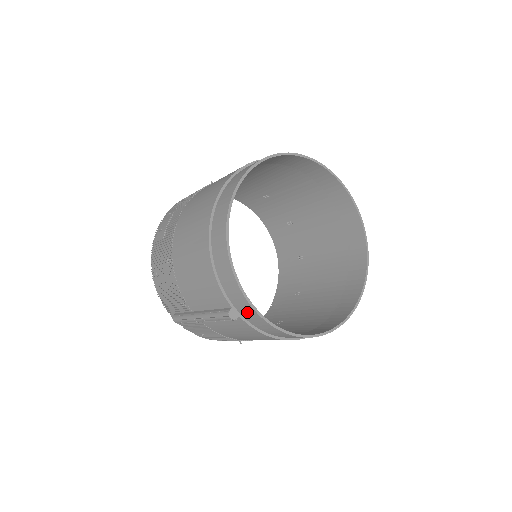
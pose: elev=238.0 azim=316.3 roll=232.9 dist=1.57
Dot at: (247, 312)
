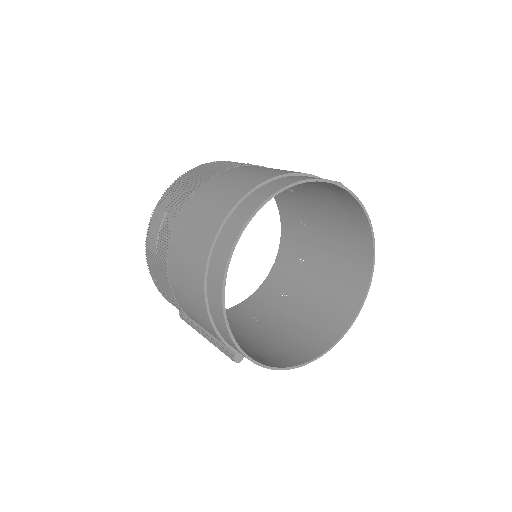
Dot at: occluded
